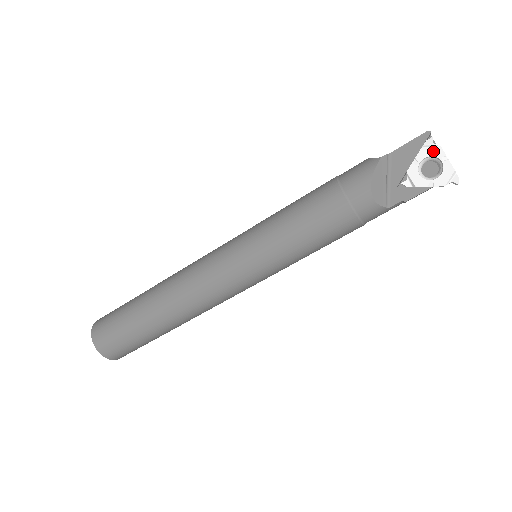
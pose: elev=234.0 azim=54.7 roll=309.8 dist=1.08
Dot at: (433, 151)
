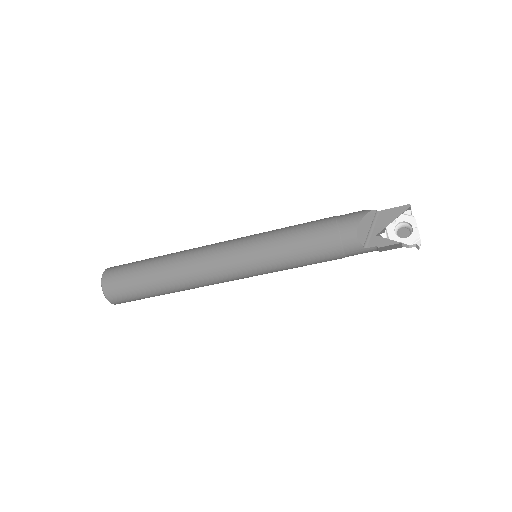
Dot at: (409, 219)
